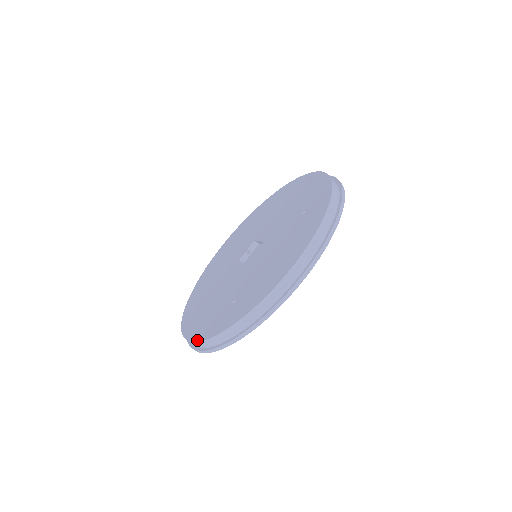
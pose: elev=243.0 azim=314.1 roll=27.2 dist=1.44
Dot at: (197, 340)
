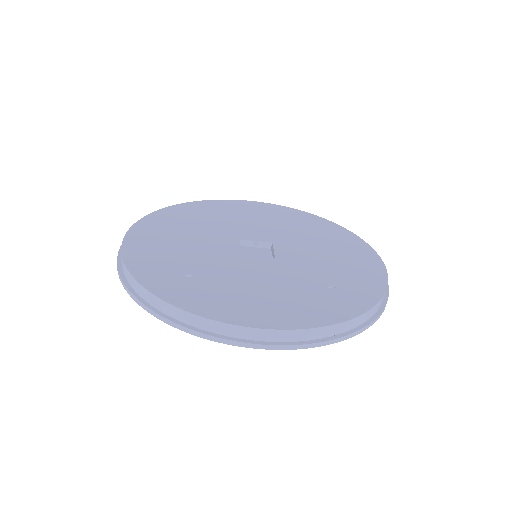
Dot at: (126, 260)
